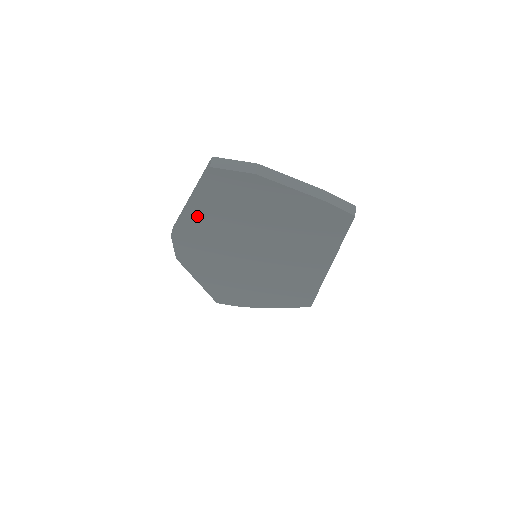
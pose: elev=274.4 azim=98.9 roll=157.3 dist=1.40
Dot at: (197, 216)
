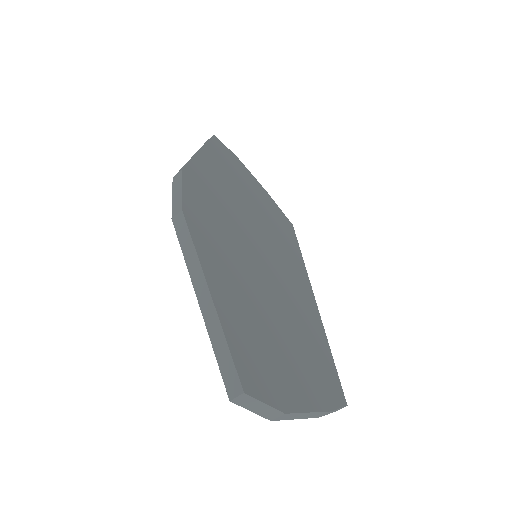
Dot at: occluded
